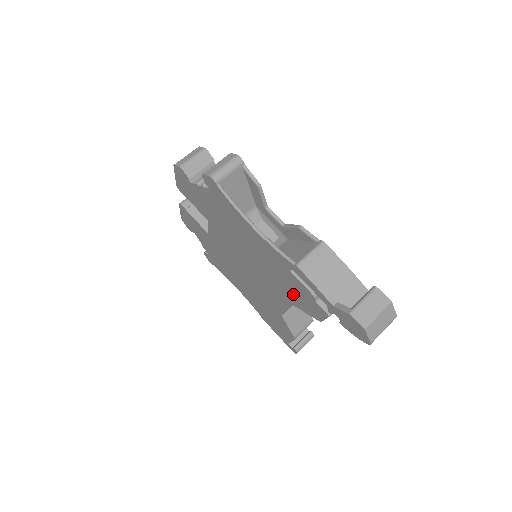
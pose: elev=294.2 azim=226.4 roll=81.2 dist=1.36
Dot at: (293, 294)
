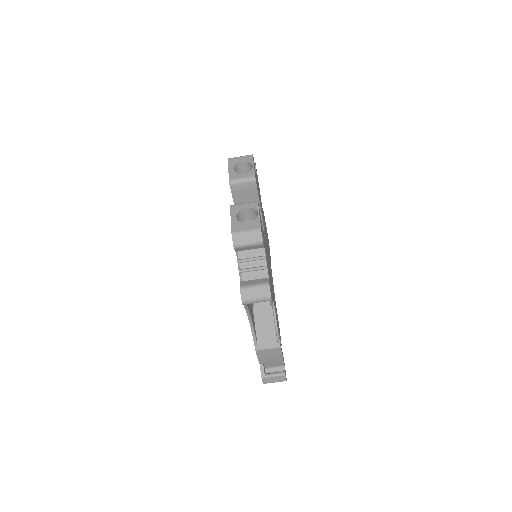
Dot at: occluded
